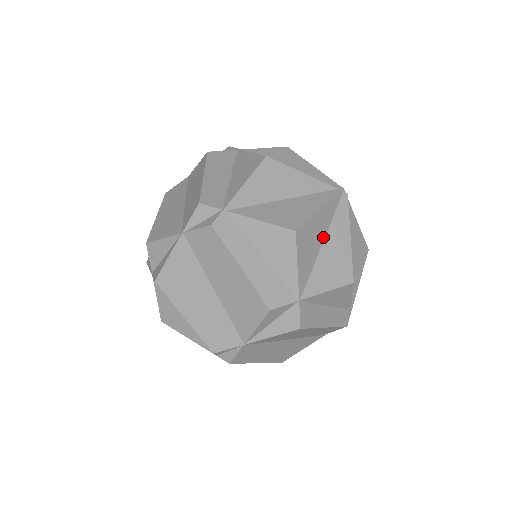
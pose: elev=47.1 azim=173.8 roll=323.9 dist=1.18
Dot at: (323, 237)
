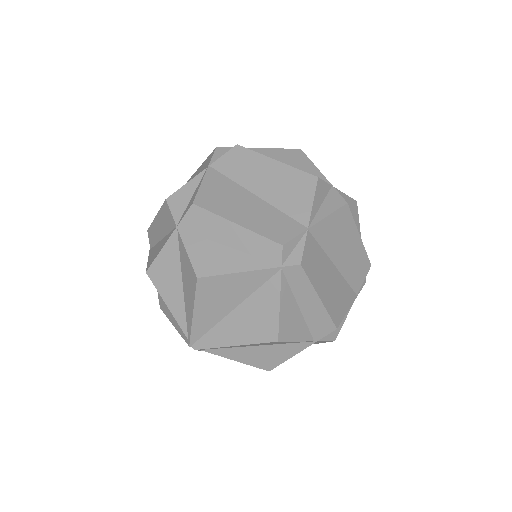
Dot at: occluded
